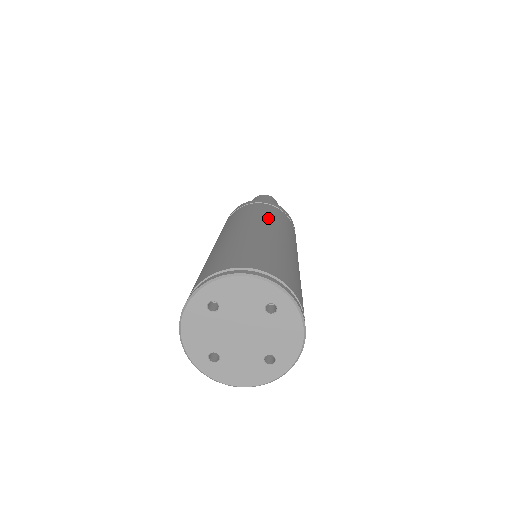
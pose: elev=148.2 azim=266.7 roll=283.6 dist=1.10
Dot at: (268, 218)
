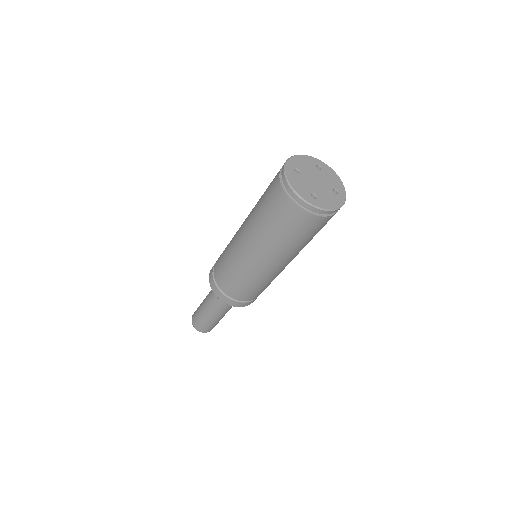
Dot at: occluded
